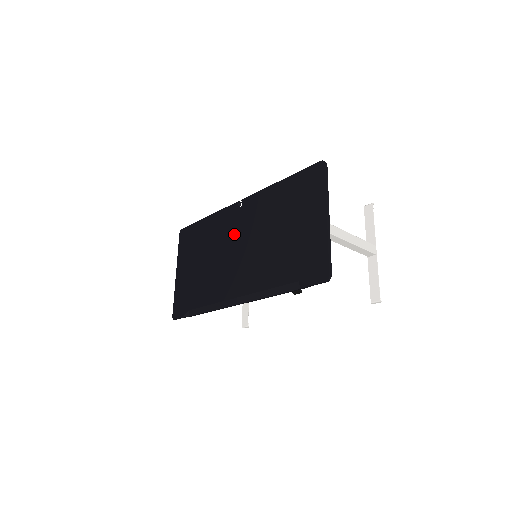
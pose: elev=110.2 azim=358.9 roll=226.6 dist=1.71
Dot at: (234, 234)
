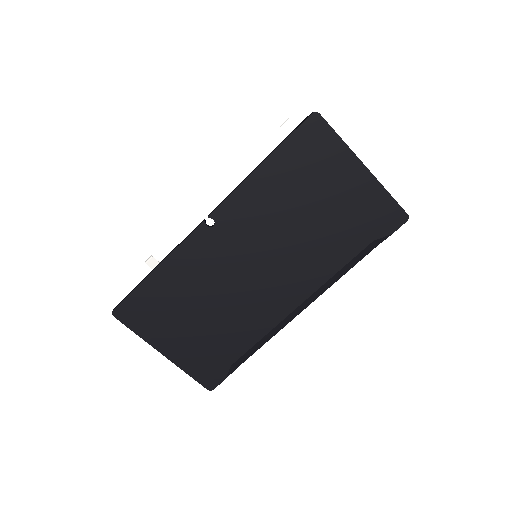
Dot at: (233, 257)
